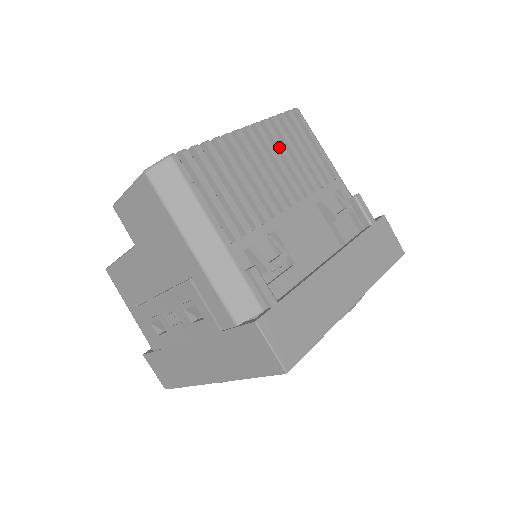
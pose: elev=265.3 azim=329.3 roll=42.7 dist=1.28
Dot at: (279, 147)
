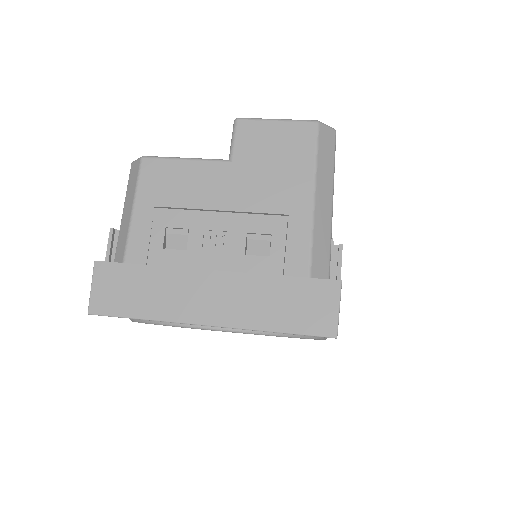
Dot at: occluded
